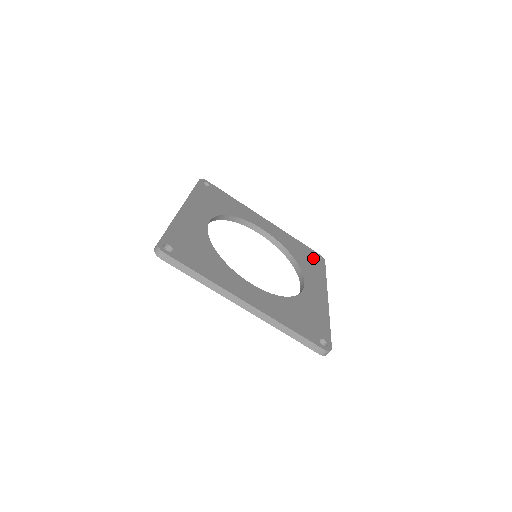
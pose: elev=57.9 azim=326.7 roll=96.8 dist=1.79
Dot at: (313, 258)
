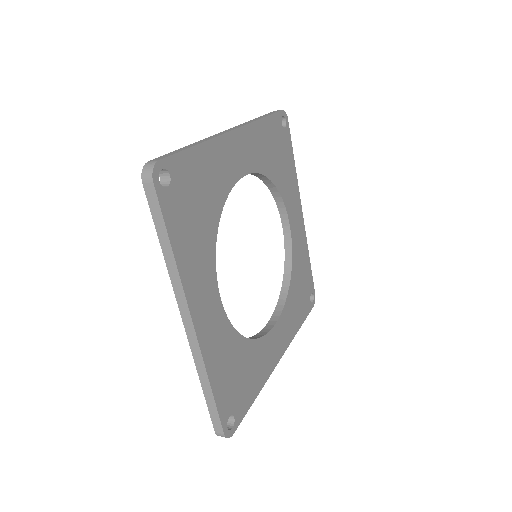
Dot at: (306, 296)
